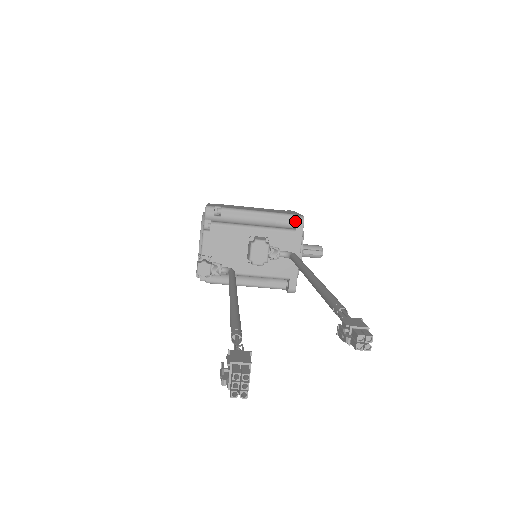
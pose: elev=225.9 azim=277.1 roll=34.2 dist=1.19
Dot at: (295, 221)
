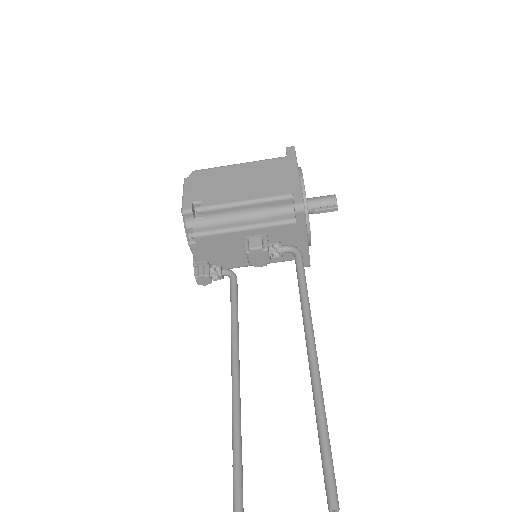
Dot at: occluded
